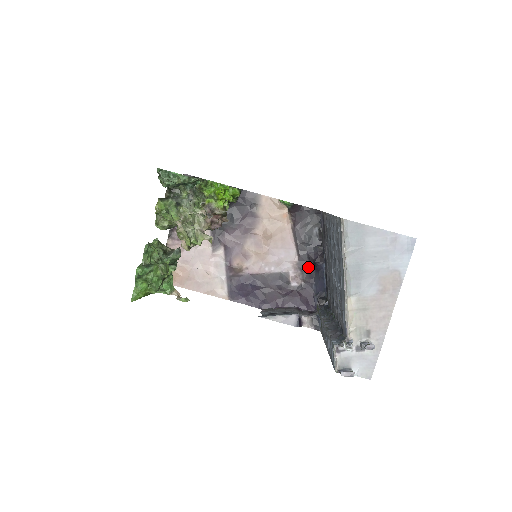
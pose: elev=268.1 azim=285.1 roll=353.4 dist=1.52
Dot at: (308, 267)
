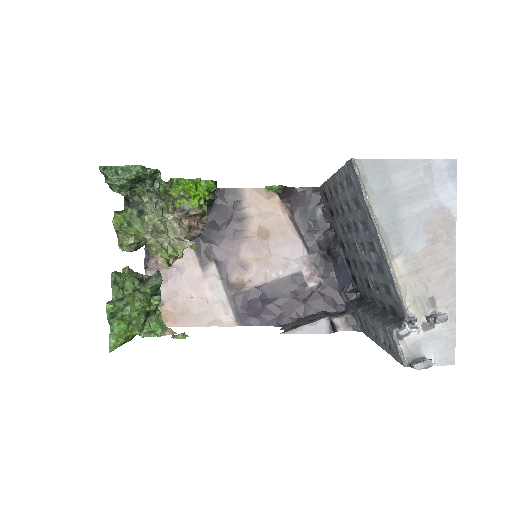
Dot at: (322, 259)
